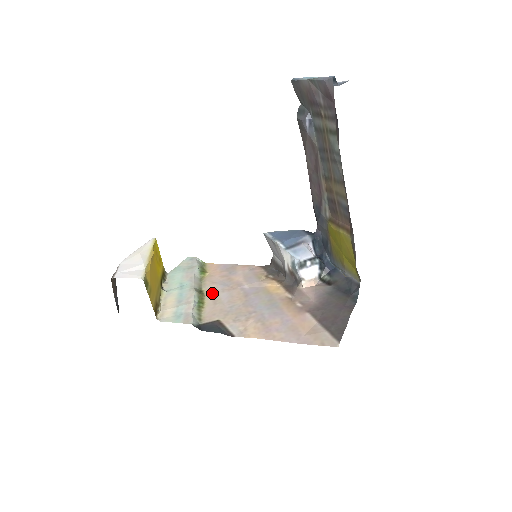
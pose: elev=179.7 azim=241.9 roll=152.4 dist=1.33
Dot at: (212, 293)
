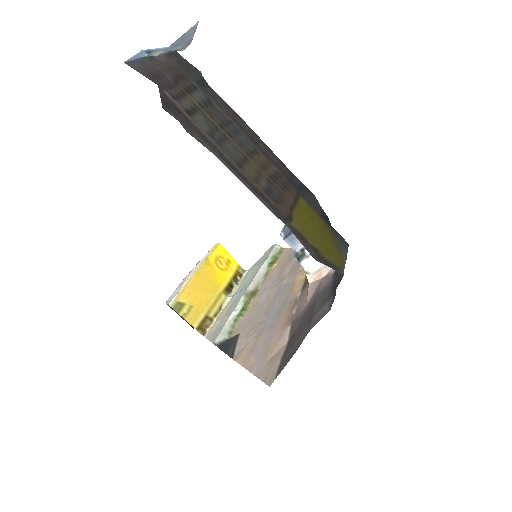
Dot at: (260, 294)
